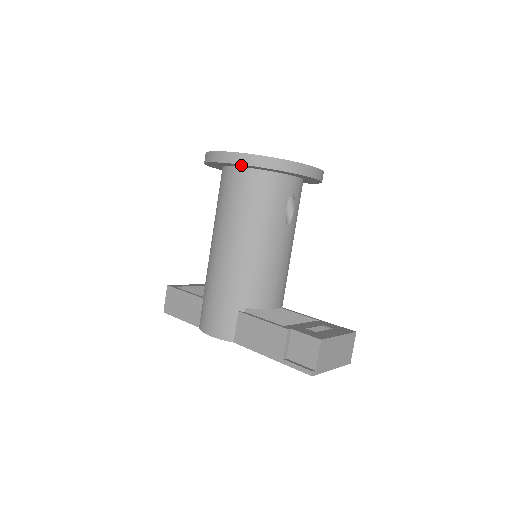
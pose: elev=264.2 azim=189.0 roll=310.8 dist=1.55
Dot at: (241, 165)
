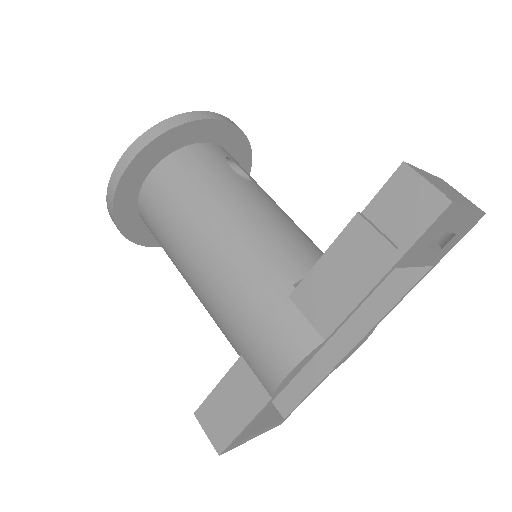
Dot at: (142, 160)
